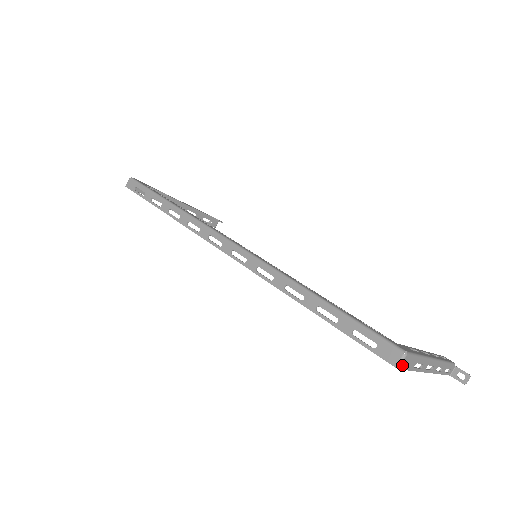
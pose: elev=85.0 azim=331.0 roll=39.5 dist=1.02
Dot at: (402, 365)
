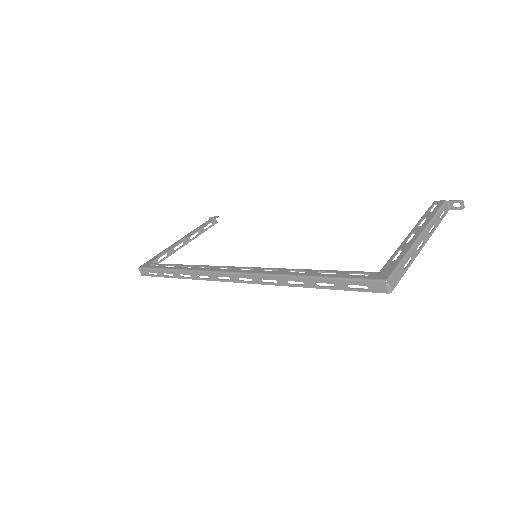
Dot at: (392, 287)
